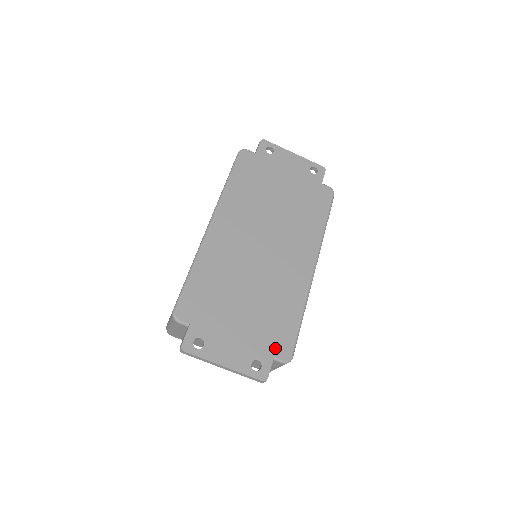
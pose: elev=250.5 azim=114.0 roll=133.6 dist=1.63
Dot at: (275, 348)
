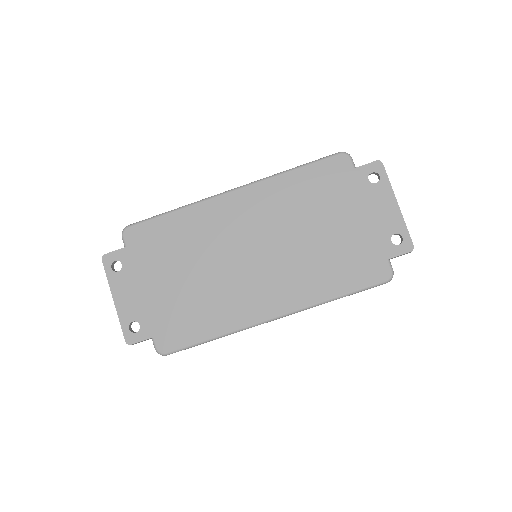
Dot at: (162, 333)
